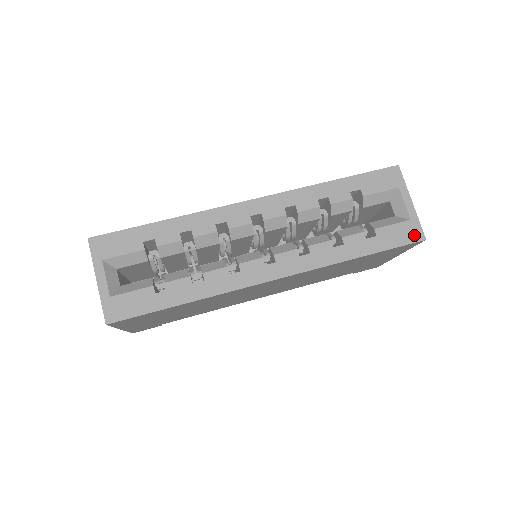
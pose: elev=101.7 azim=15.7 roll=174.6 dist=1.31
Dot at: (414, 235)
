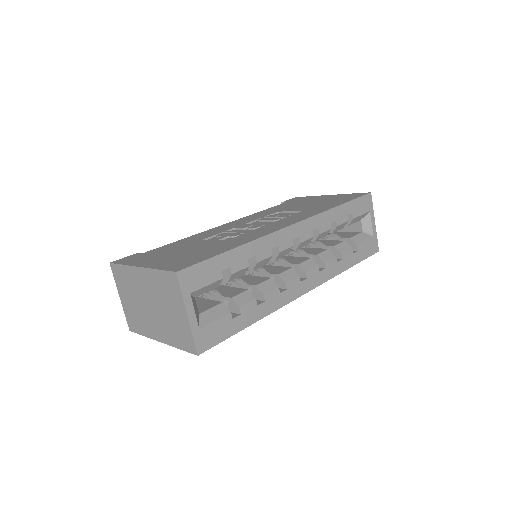
Dot at: (374, 248)
